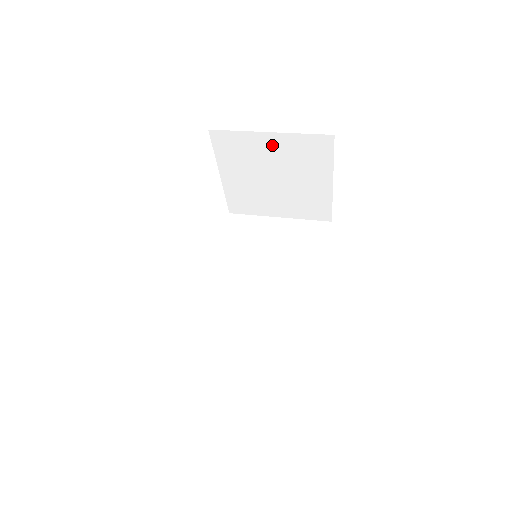
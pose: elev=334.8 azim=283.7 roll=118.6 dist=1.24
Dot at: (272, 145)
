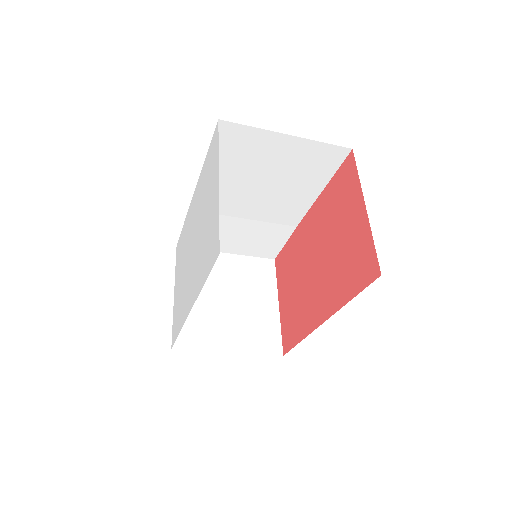
Dot at: (228, 265)
